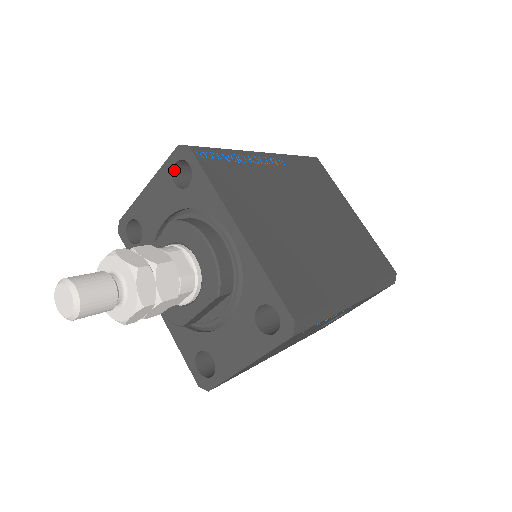
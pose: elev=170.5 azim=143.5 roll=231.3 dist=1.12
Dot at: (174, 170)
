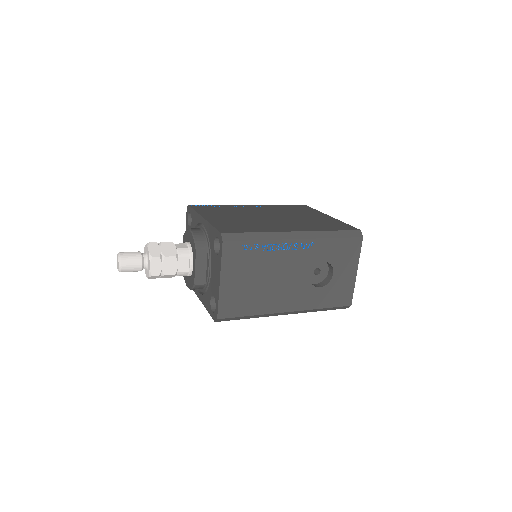
Dot at: (189, 222)
